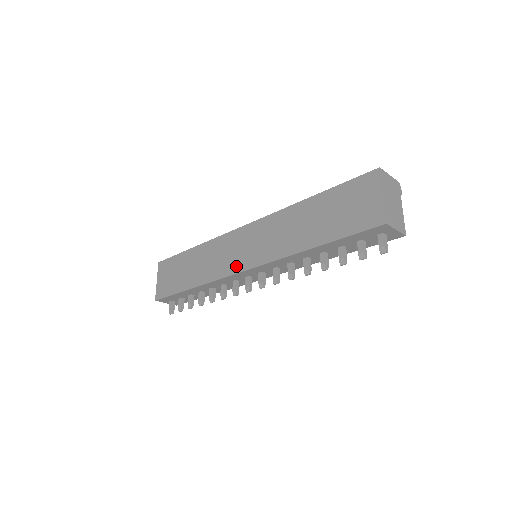
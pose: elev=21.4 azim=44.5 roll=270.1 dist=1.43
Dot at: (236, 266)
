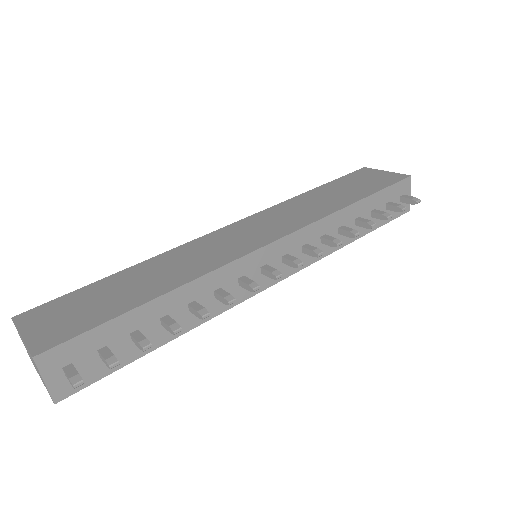
Dot at: (251, 245)
